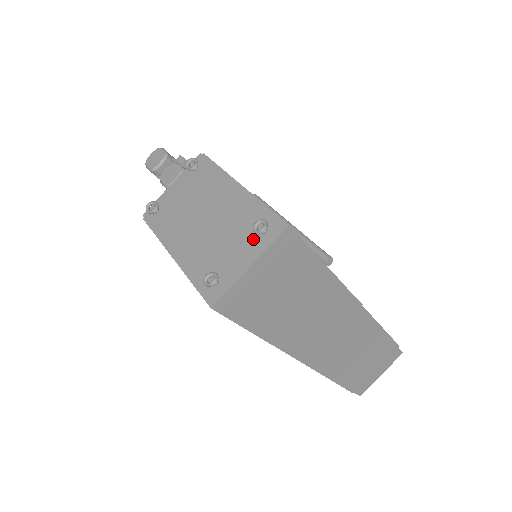
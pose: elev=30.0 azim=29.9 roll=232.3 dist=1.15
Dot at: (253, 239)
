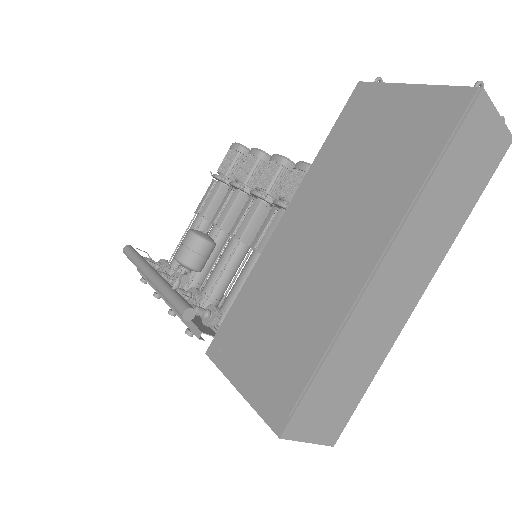
Dot at: occluded
